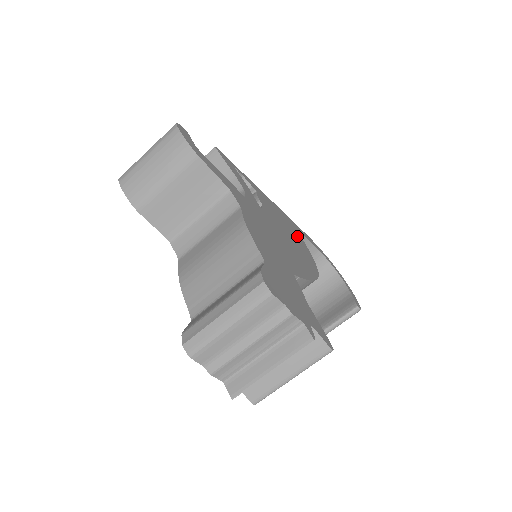
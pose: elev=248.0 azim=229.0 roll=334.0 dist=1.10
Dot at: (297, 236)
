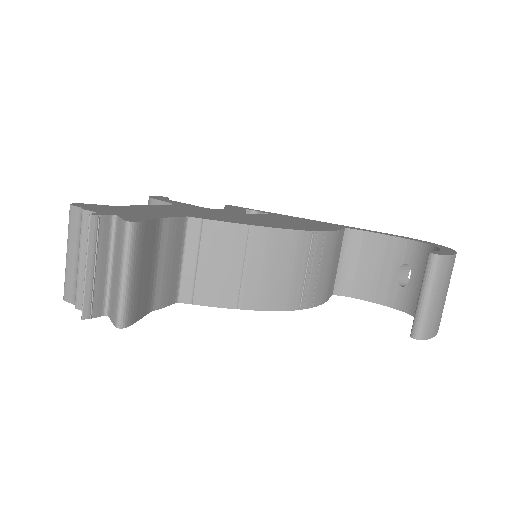
Dot at: (323, 226)
